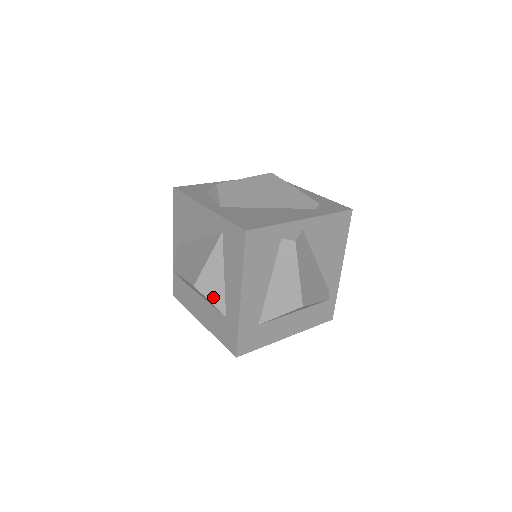
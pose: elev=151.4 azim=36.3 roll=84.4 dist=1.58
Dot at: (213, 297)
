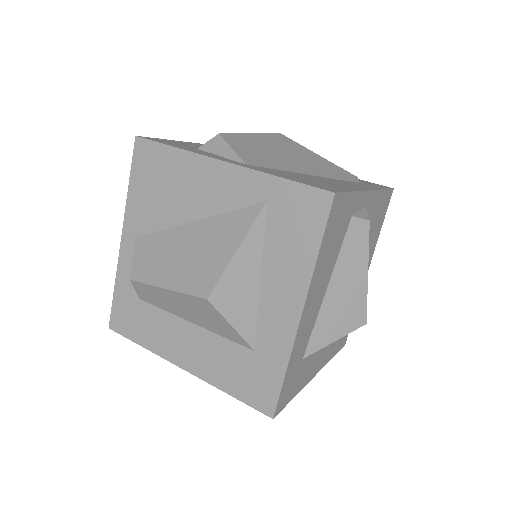
Dot at: (238, 317)
